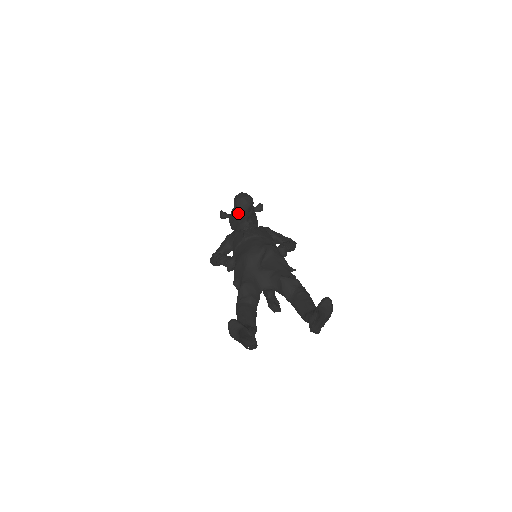
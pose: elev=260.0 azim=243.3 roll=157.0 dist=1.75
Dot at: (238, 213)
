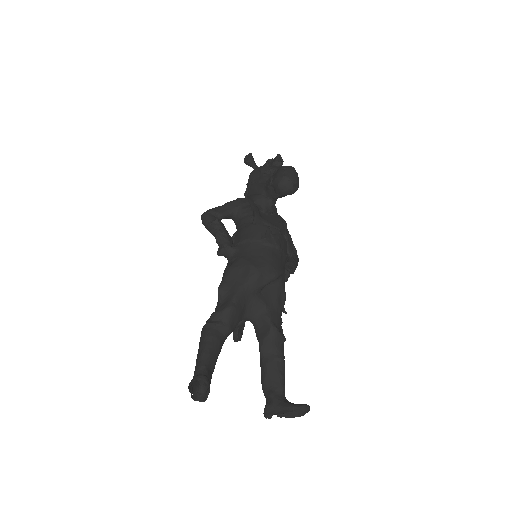
Dot at: (272, 187)
